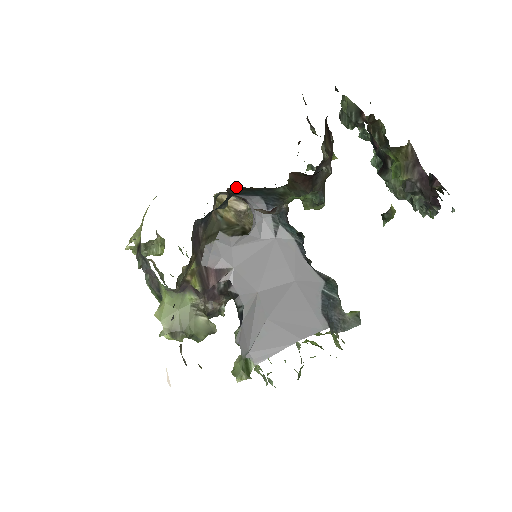
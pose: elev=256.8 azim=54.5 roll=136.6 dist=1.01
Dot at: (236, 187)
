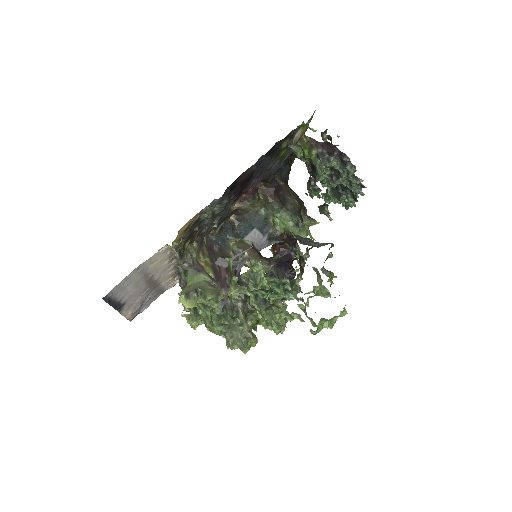
Dot at: (235, 218)
